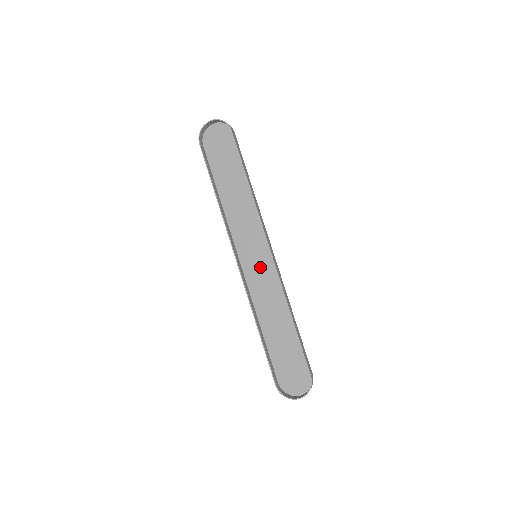
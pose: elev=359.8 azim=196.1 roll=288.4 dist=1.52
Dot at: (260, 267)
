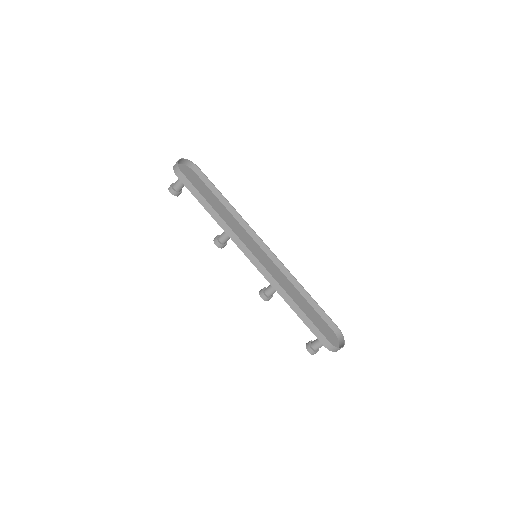
Dot at: (264, 262)
